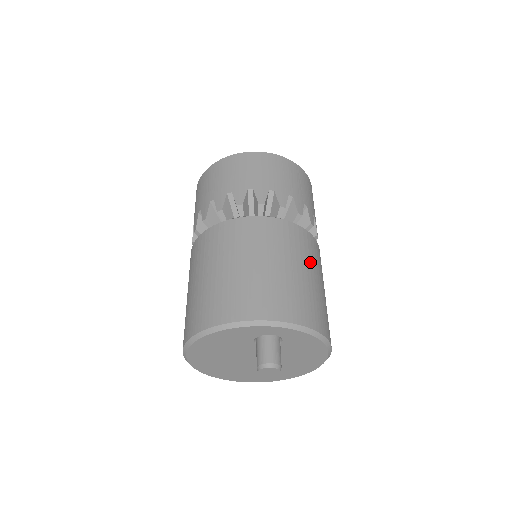
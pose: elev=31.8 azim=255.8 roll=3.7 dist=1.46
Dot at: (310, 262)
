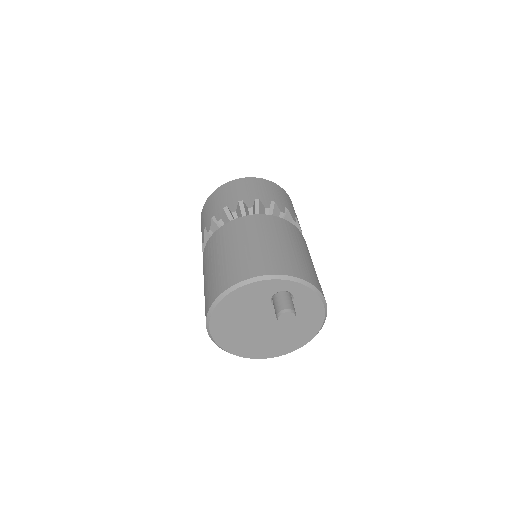
Dot at: (307, 250)
